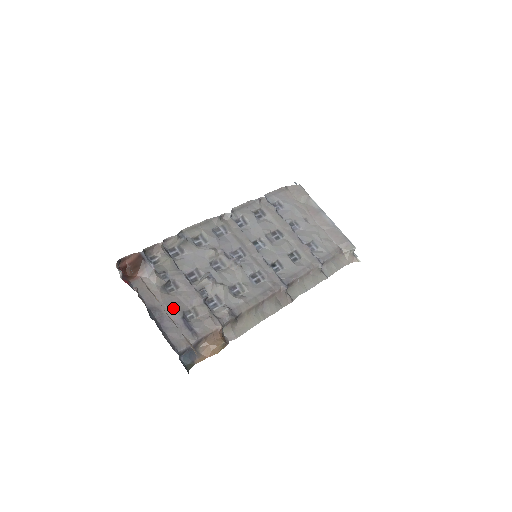
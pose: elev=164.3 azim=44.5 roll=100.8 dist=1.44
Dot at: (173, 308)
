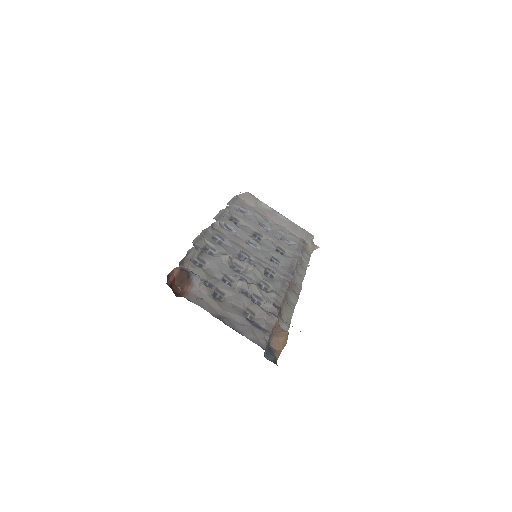
Dot at: (234, 313)
